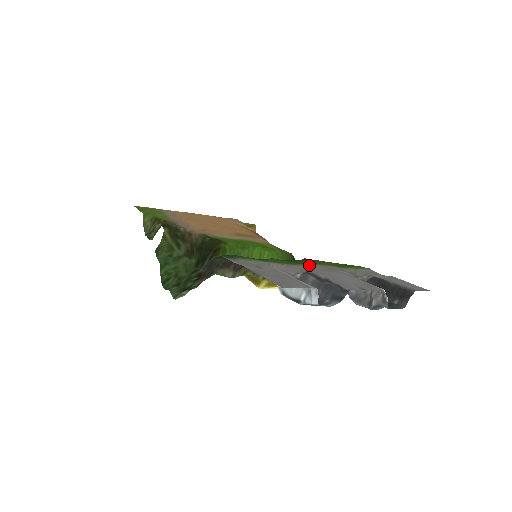
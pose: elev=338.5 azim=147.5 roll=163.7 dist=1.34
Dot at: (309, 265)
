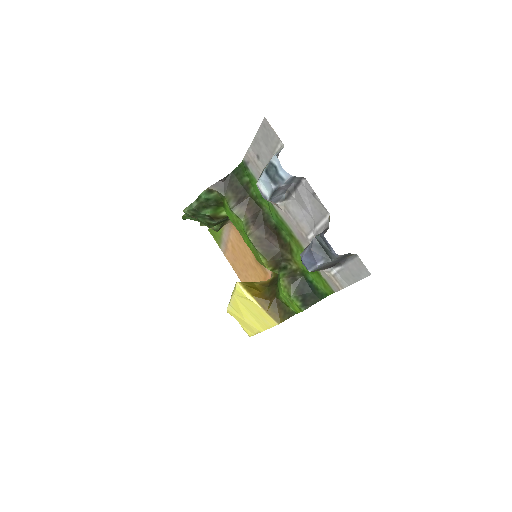
Dot at: (289, 226)
